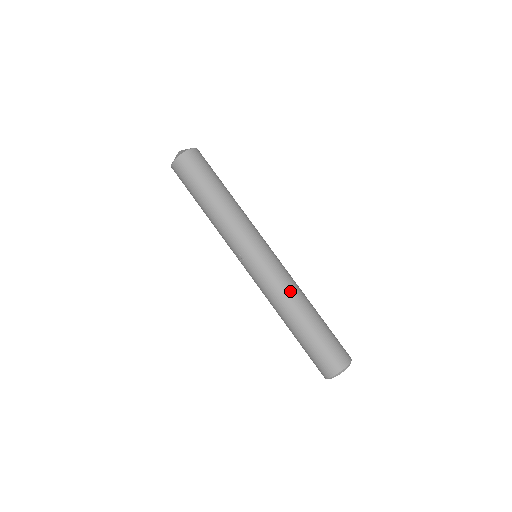
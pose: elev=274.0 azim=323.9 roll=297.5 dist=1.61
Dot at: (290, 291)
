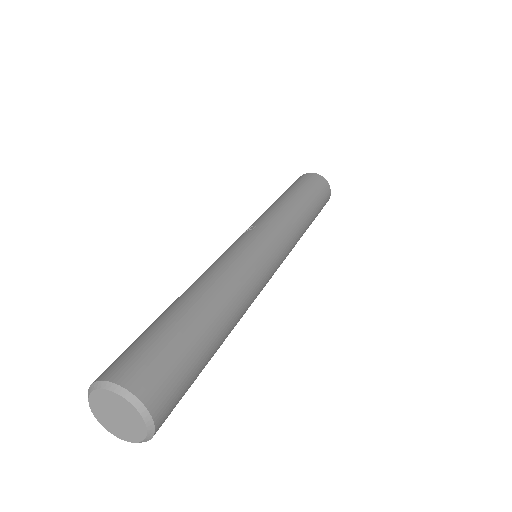
Dot at: (243, 285)
